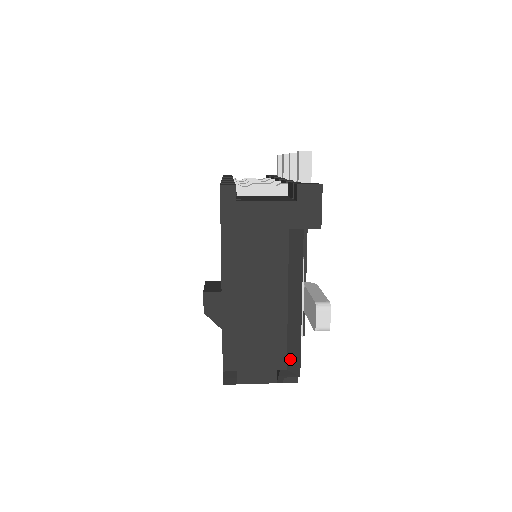
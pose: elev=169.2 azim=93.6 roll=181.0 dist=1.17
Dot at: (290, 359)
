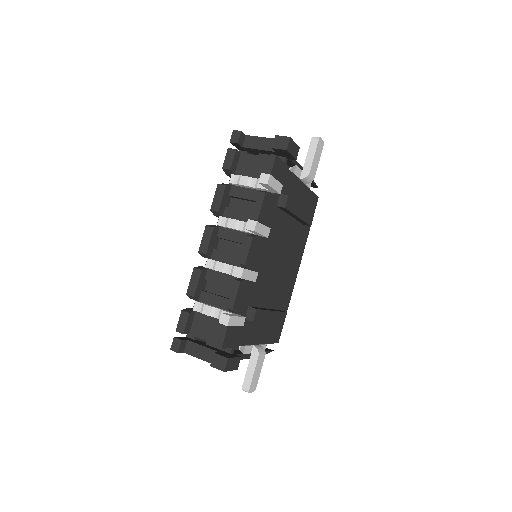
Dot at: occluded
